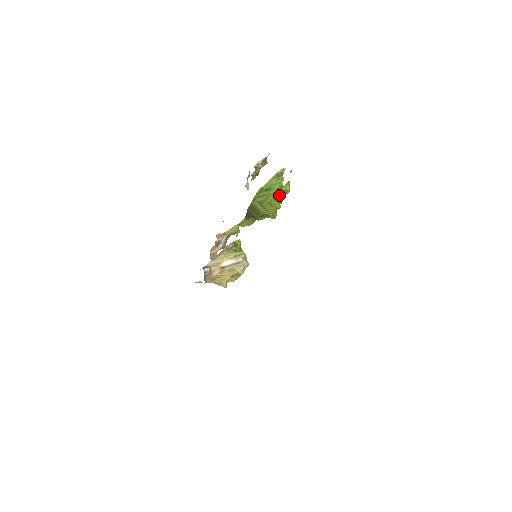
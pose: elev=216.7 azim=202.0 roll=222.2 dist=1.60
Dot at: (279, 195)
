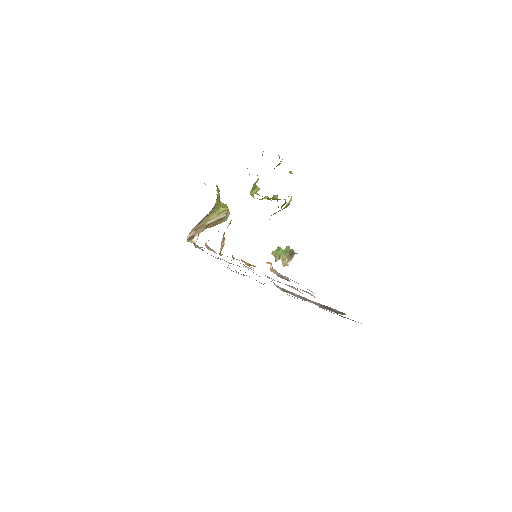
Dot at: occluded
